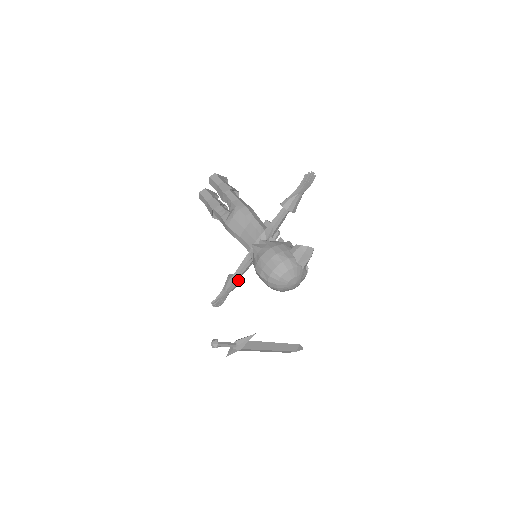
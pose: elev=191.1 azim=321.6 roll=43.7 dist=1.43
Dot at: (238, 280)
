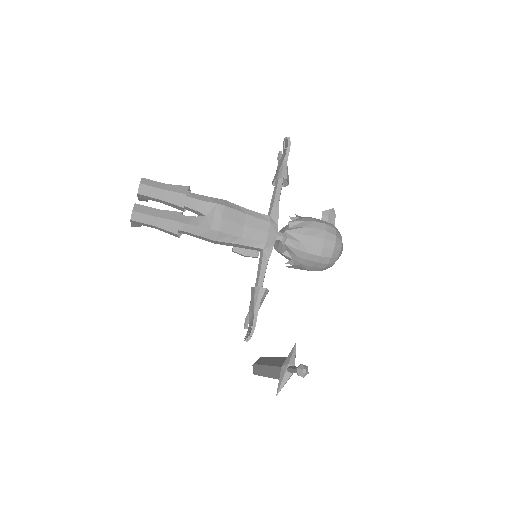
Dot at: occluded
